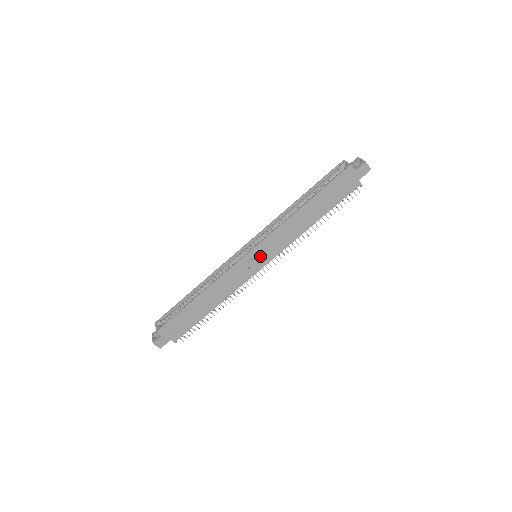
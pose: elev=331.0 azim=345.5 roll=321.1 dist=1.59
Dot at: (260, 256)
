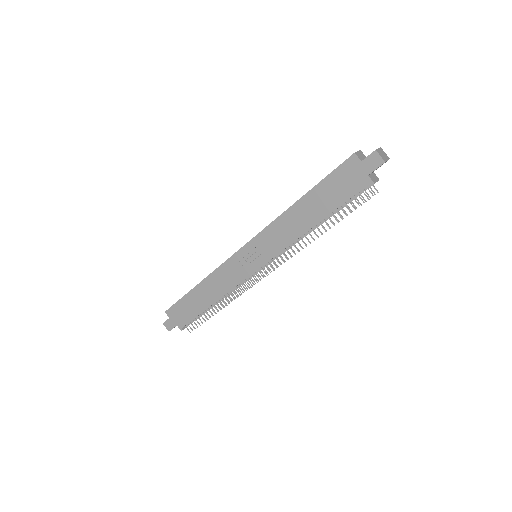
Dot at: (254, 255)
